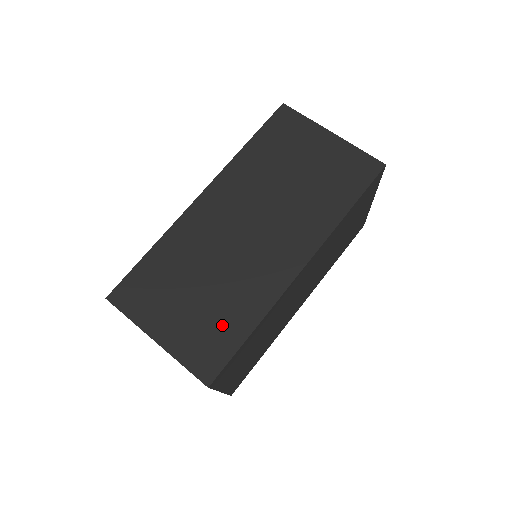
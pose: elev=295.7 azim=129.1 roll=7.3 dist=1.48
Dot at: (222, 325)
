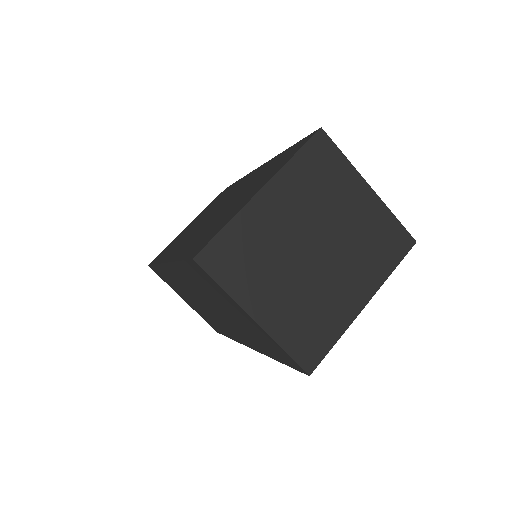
Dot at: occluded
